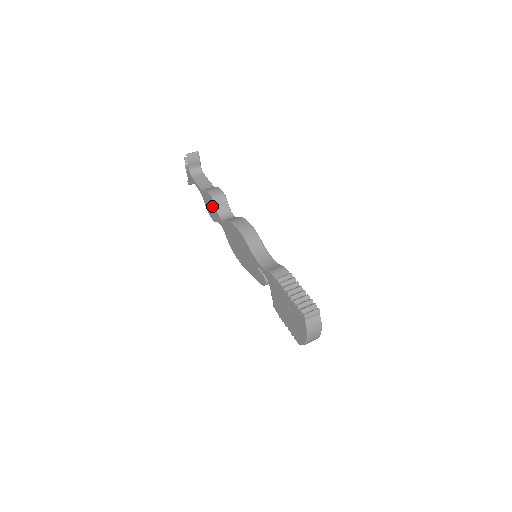
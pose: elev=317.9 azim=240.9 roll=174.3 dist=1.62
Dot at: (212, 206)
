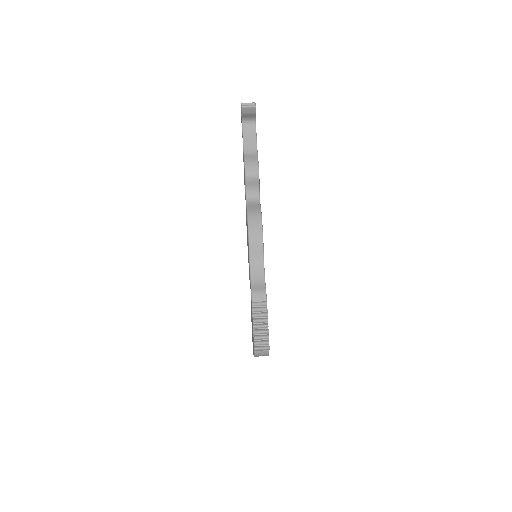
Dot at: (244, 177)
